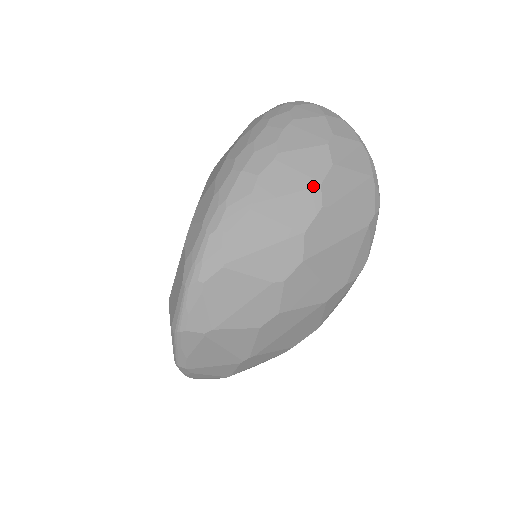
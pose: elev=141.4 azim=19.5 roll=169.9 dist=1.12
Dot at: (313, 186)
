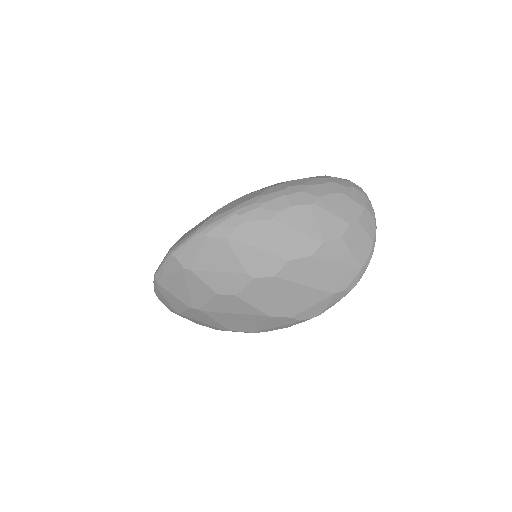
Dot at: (318, 239)
